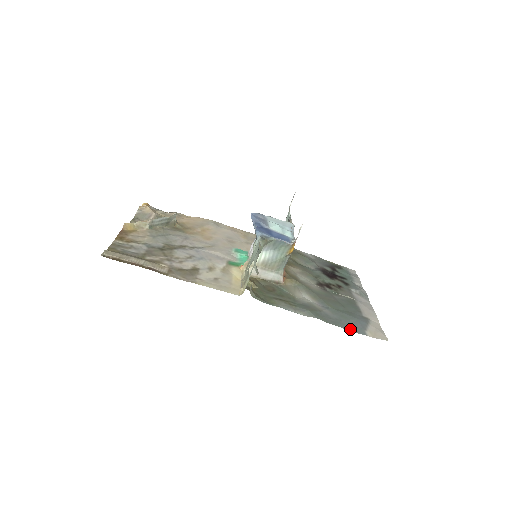
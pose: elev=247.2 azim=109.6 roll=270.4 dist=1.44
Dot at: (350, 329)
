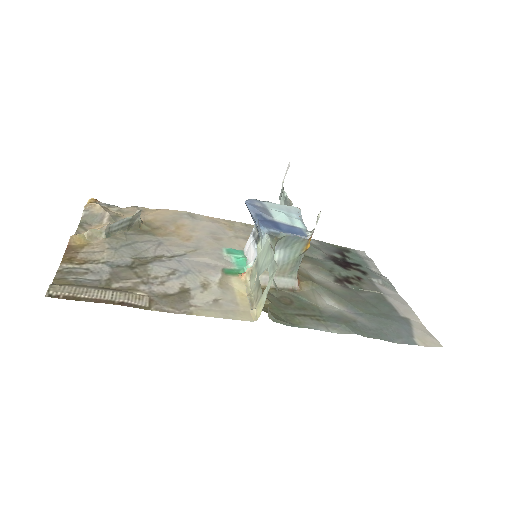
Dot at: (396, 340)
